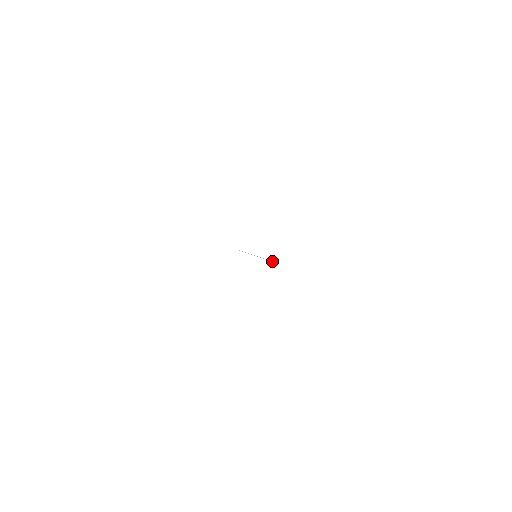
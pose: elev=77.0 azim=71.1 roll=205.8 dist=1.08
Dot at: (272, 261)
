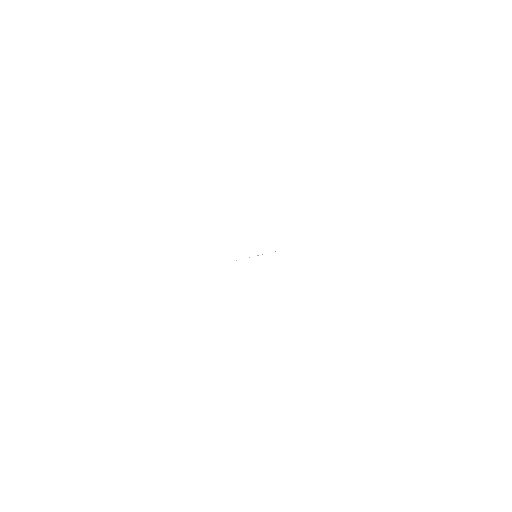
Dot at: occluded
